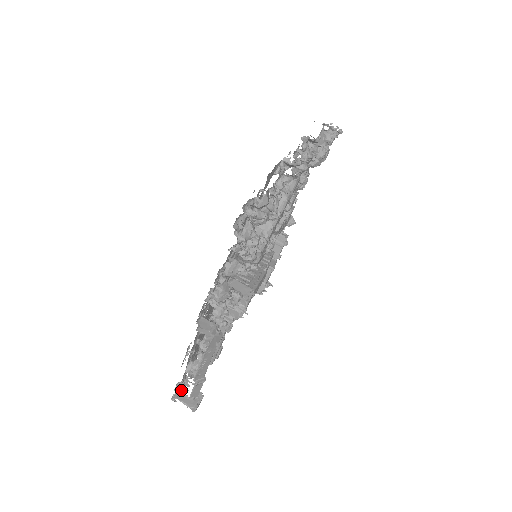
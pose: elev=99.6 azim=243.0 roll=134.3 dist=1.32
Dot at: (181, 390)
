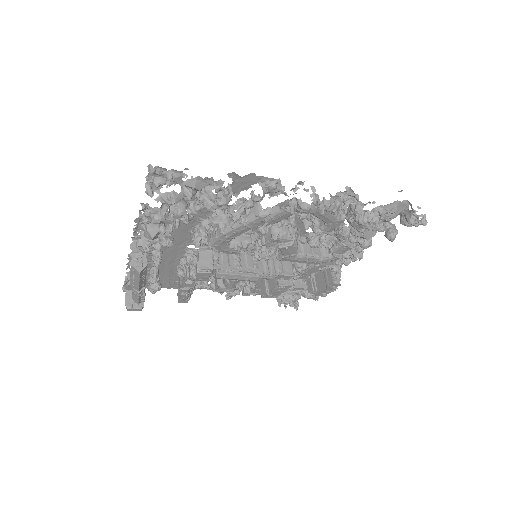
Dot at: occluded
